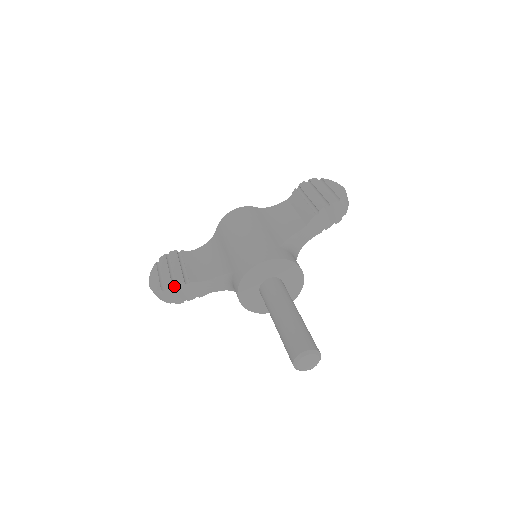
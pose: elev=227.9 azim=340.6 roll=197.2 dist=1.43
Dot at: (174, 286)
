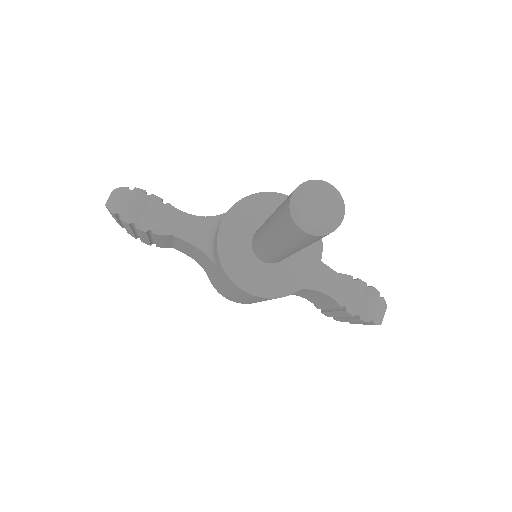
Dot at: occluded
